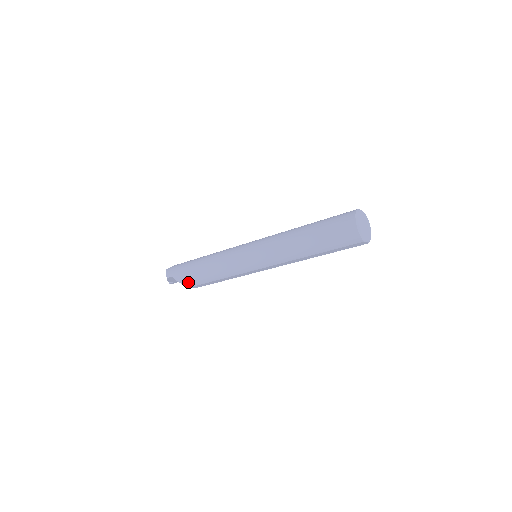
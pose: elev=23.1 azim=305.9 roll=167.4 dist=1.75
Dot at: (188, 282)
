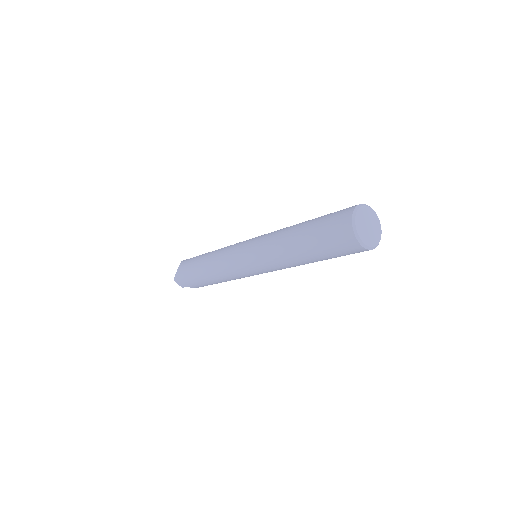
Dot at: occluded
